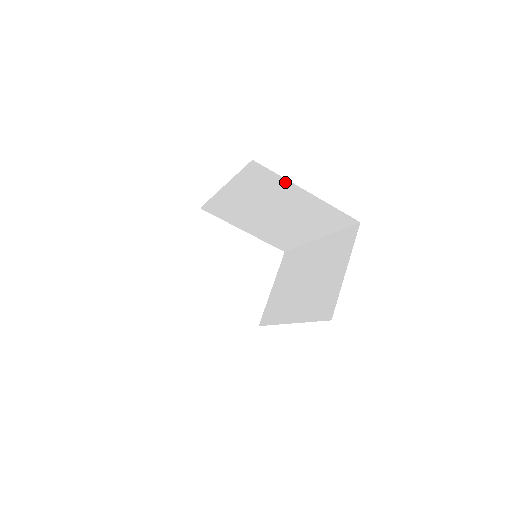
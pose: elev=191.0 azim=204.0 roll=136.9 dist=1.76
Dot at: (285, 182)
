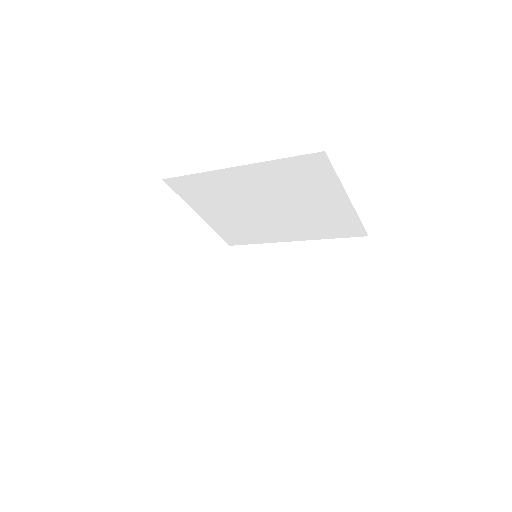
Dot at: (334, 183)
